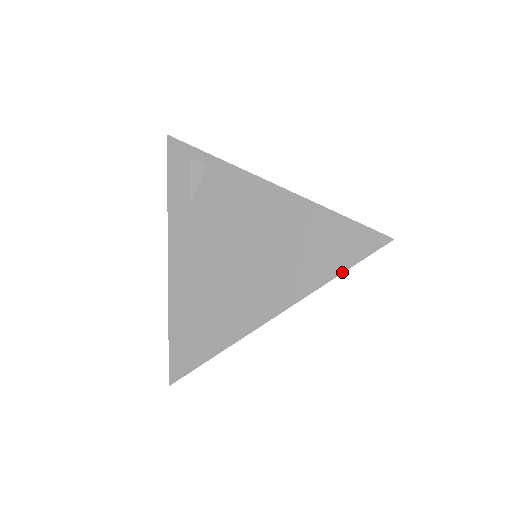
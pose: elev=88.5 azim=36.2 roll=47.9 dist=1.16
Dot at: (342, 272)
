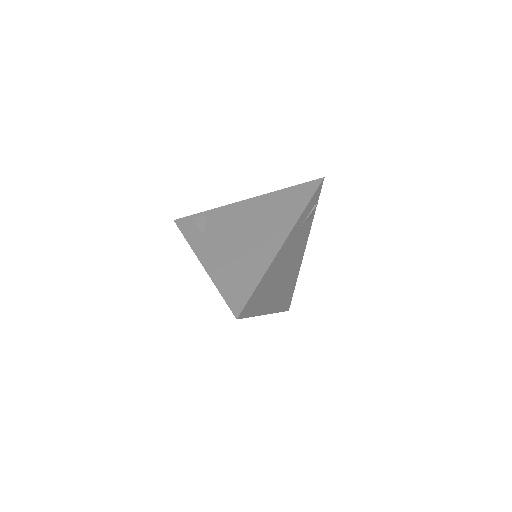
Dot at: (309, 201)
